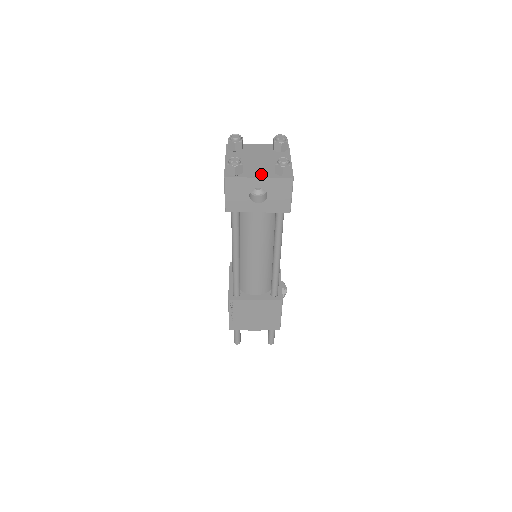
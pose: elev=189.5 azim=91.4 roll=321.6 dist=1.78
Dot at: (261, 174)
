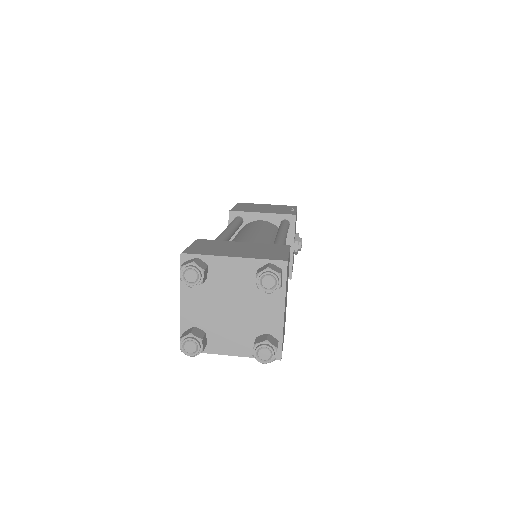
Dot at: (234, 348)
